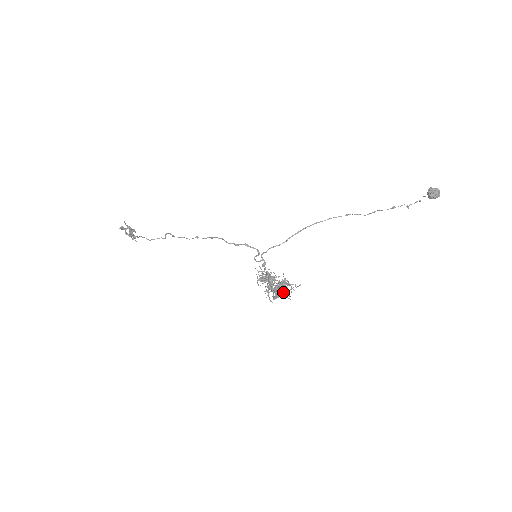
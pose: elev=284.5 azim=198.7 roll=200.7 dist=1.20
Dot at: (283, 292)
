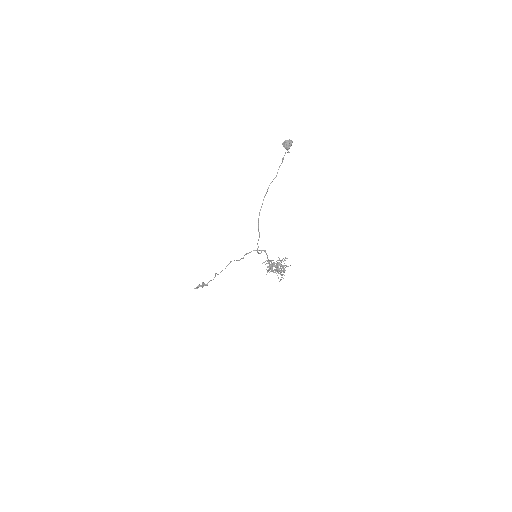
Dot at: (283, 268)
